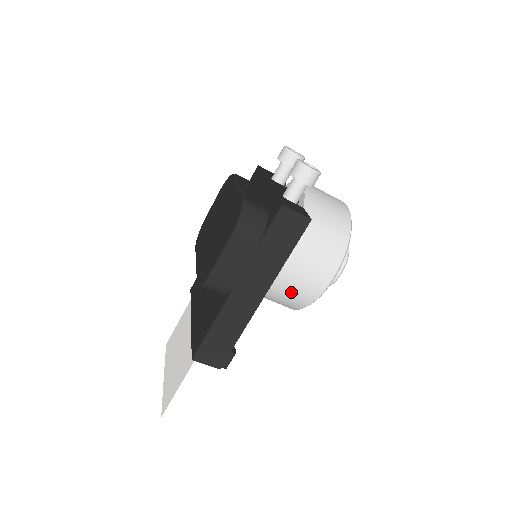
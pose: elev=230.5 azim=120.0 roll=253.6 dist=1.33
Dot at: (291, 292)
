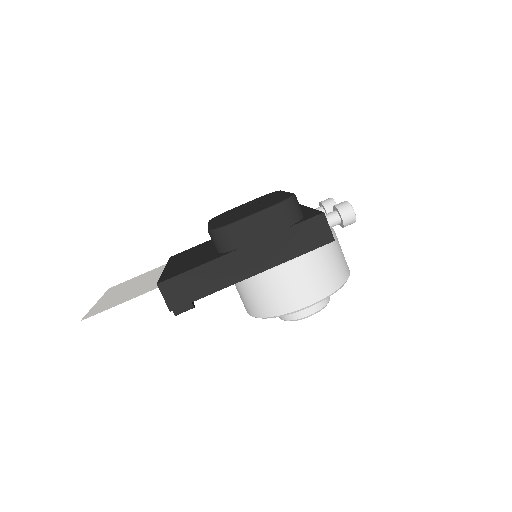
Dot at: (273, 292)
